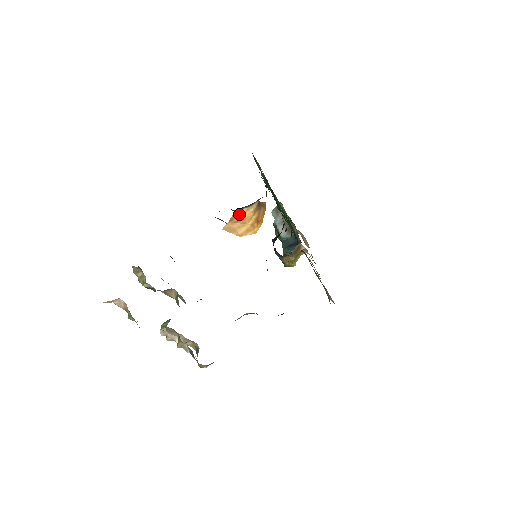
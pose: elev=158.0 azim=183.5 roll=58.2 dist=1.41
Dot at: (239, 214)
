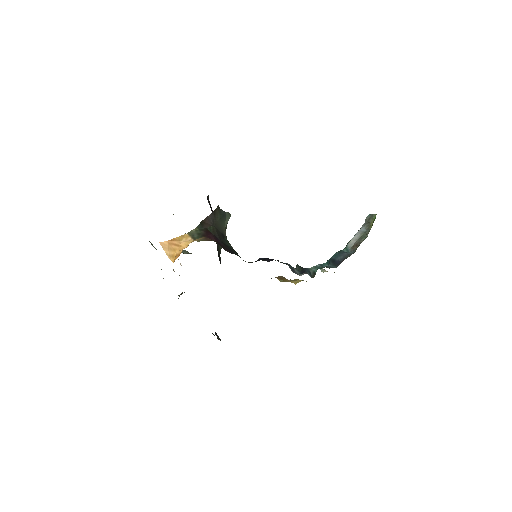
Dot at: (183, 239)
